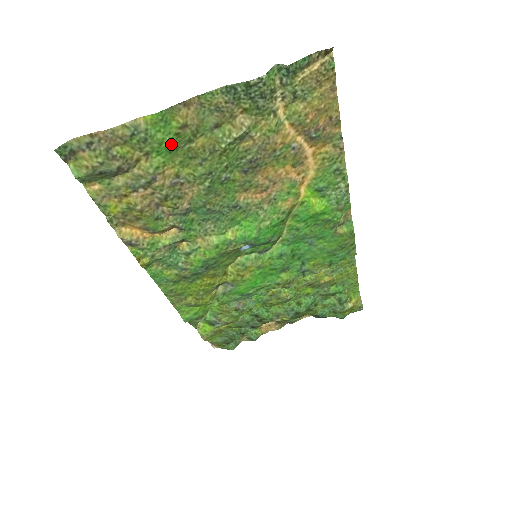
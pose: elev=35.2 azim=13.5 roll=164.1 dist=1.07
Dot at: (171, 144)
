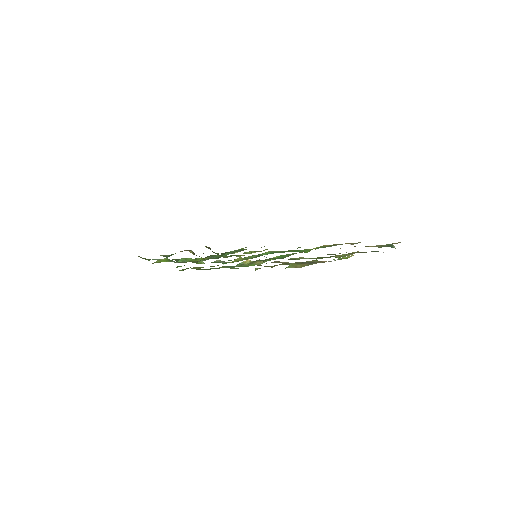
Dot at: occluded
